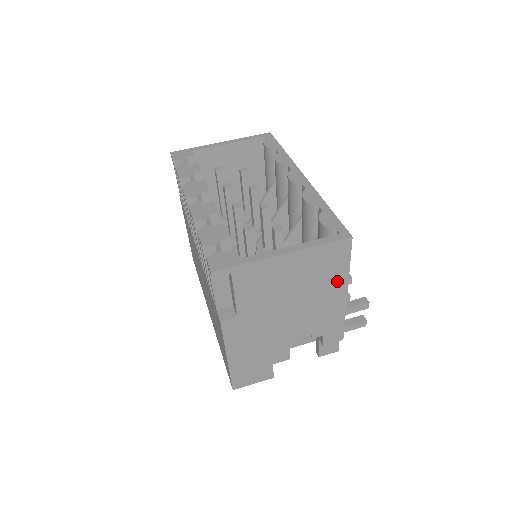
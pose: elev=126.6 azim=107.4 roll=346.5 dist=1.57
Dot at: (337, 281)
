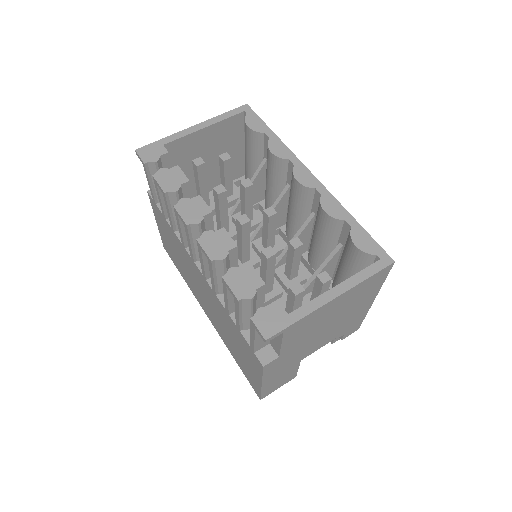
Dot at: (370, 296)
